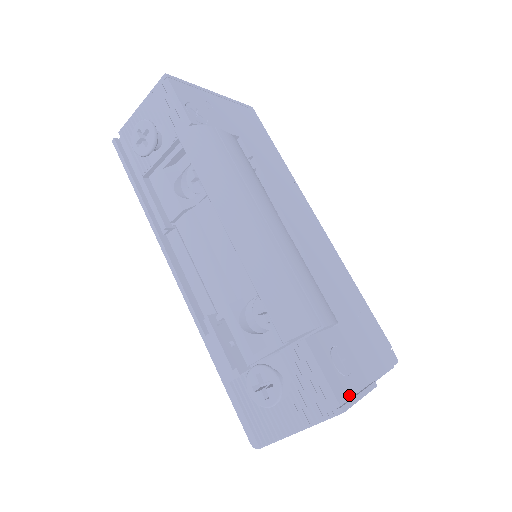
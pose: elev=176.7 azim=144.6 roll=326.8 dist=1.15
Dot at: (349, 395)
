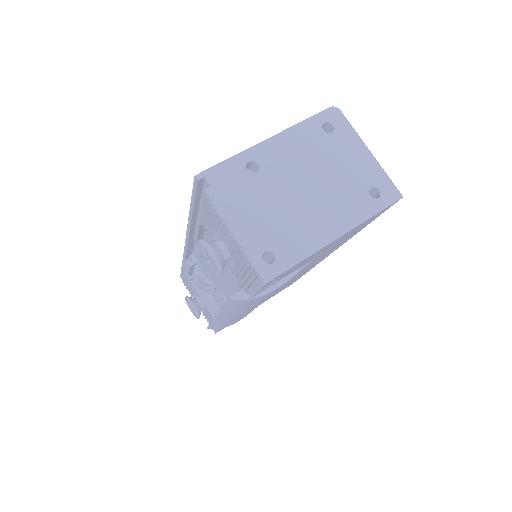
Dot at: occluded
